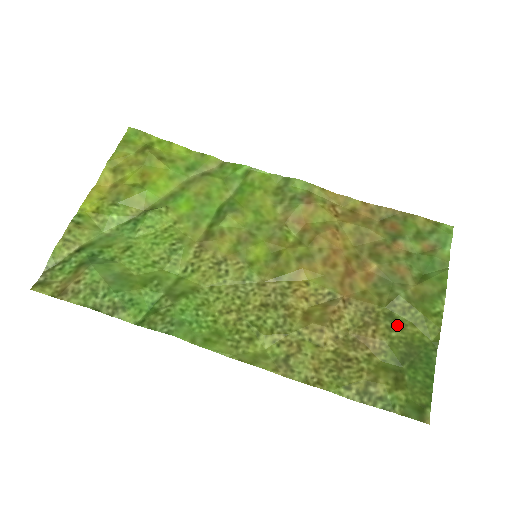
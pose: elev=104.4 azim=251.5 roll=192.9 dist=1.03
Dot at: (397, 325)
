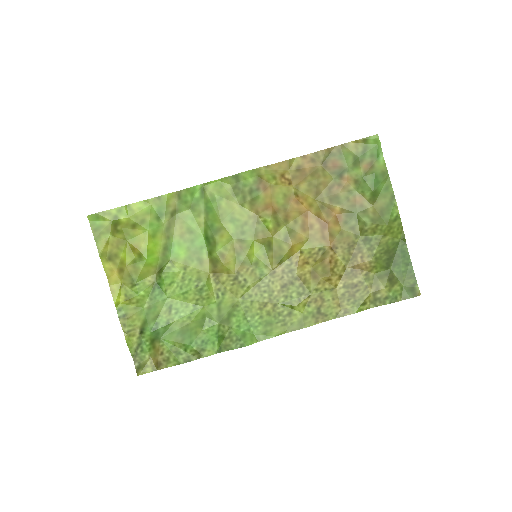
Dot at: (374, 244)
